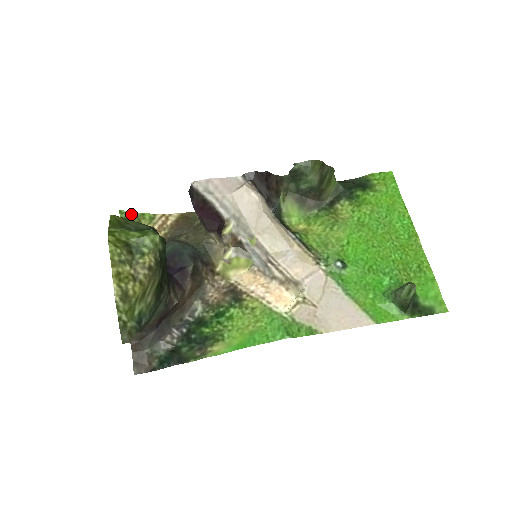
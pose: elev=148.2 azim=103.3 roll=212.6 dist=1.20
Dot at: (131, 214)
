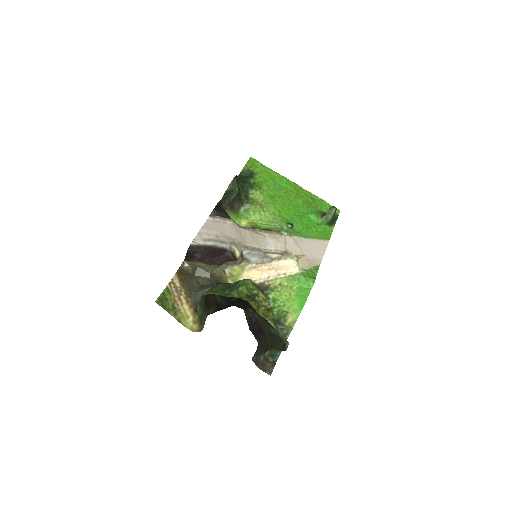
Dot at: (160, 299)
